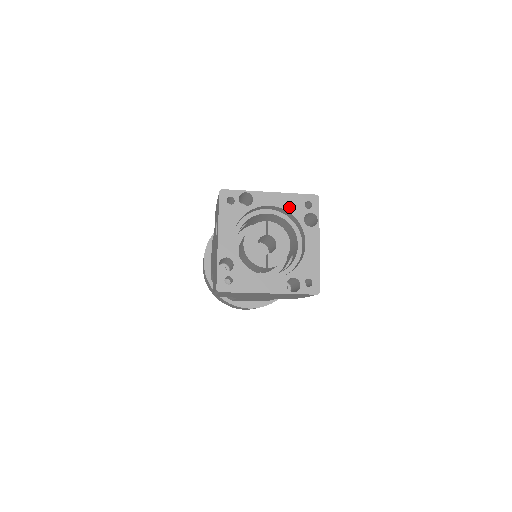
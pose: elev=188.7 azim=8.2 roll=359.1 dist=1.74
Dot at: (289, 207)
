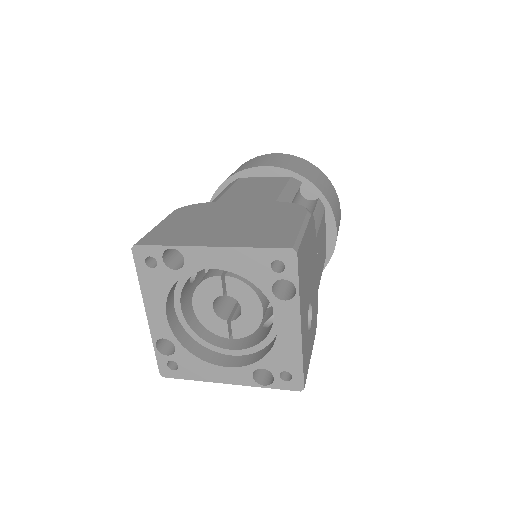
Dot at: (244, 270)
